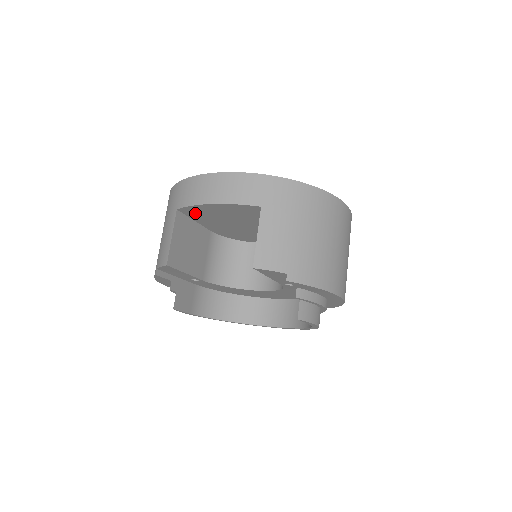
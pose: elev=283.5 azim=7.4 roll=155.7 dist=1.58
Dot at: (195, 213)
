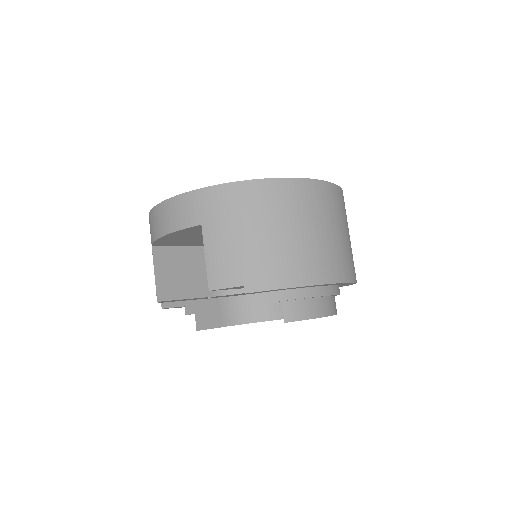
Dot at: (169, 243)
